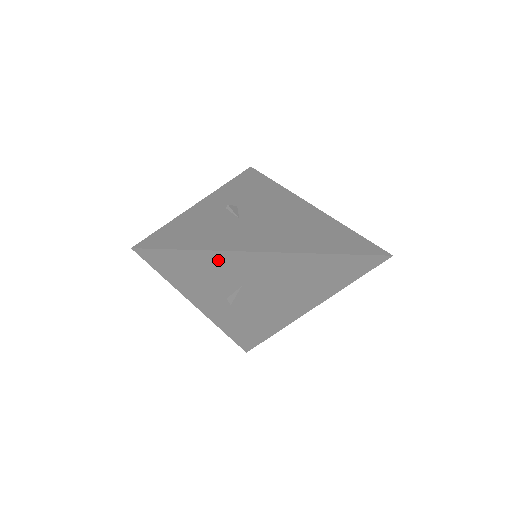
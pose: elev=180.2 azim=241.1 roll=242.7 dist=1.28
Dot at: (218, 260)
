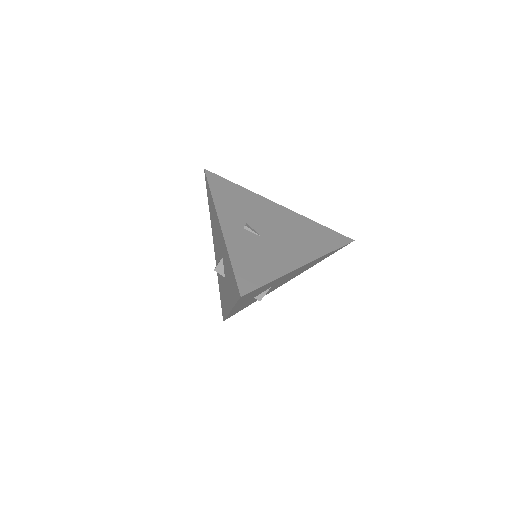
Dot at: occluded
